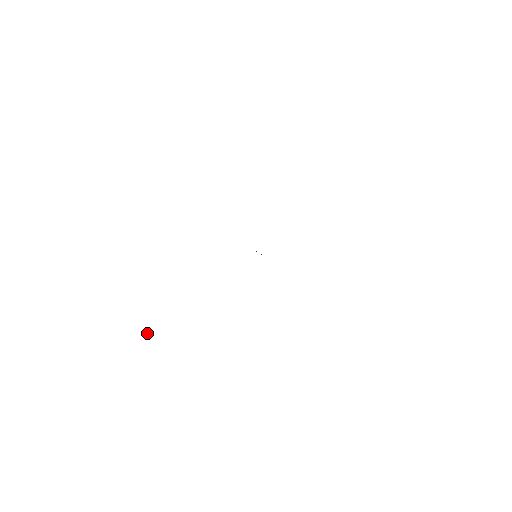
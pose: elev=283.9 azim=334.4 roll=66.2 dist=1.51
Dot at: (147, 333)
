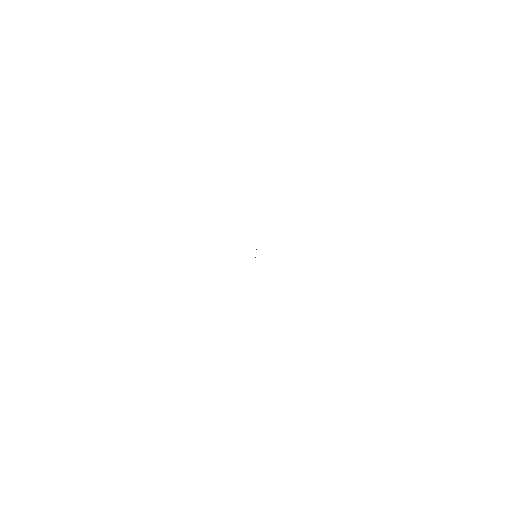
Dot at: occluded
